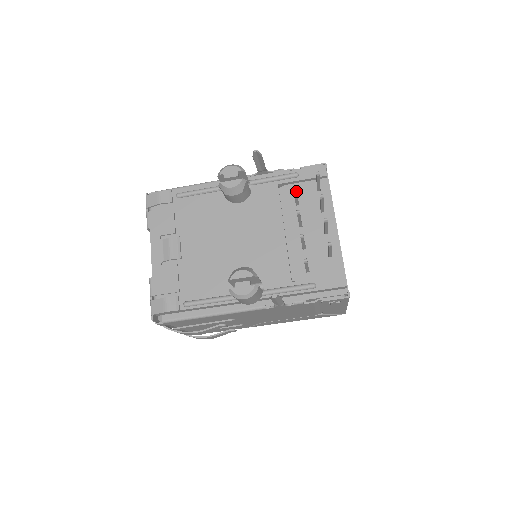
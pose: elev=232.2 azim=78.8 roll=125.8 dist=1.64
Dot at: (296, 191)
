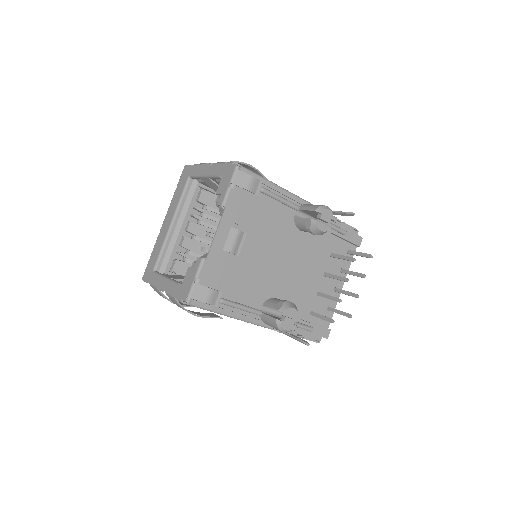
Dot at: (353, 261)
